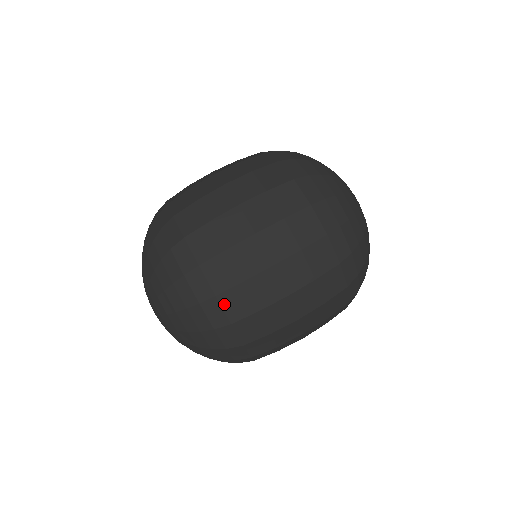
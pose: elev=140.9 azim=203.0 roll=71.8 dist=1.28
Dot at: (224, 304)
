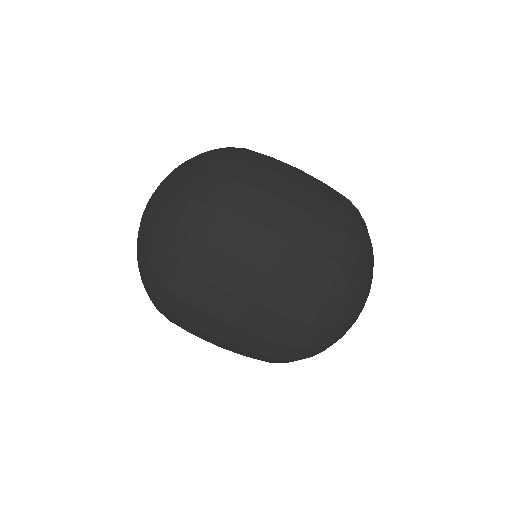
Dot at: (244, 168)
